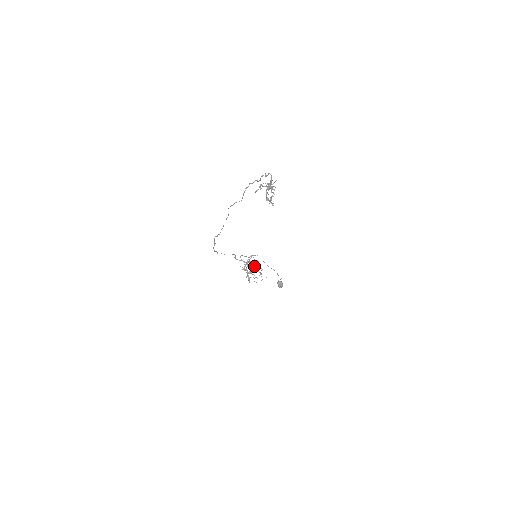
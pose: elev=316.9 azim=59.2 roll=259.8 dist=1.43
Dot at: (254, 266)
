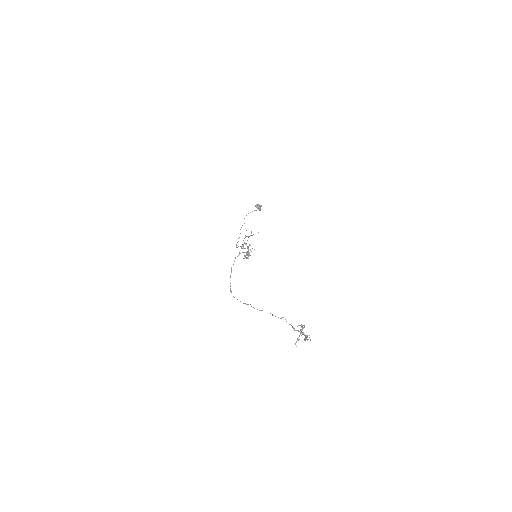
Dot at: occluded
